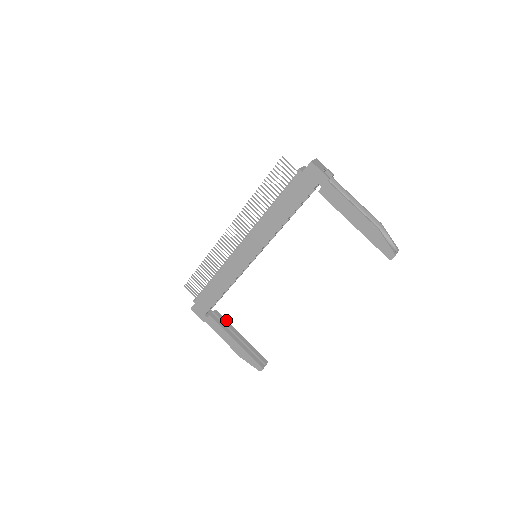
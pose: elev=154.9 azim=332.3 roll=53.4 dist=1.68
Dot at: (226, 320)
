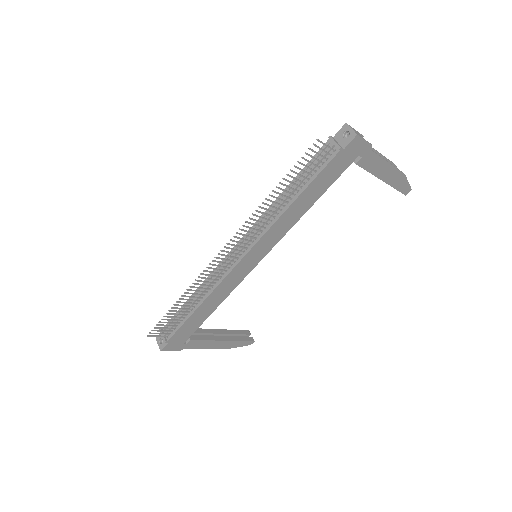
Dot at: (200, 329)
